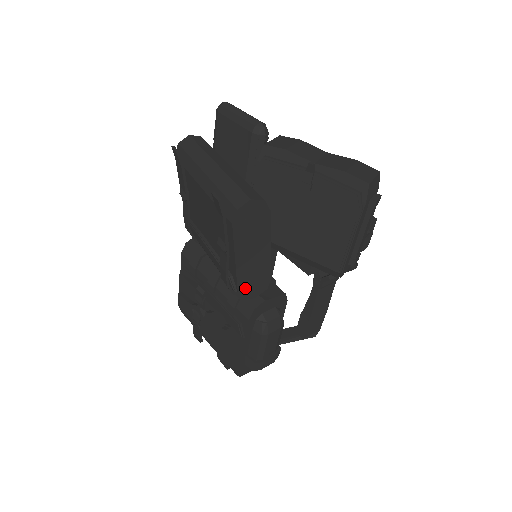
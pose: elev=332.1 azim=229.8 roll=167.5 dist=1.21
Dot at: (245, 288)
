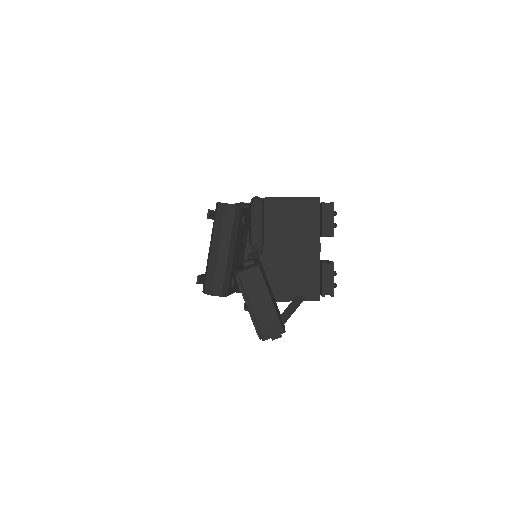
Dot at: occluded
